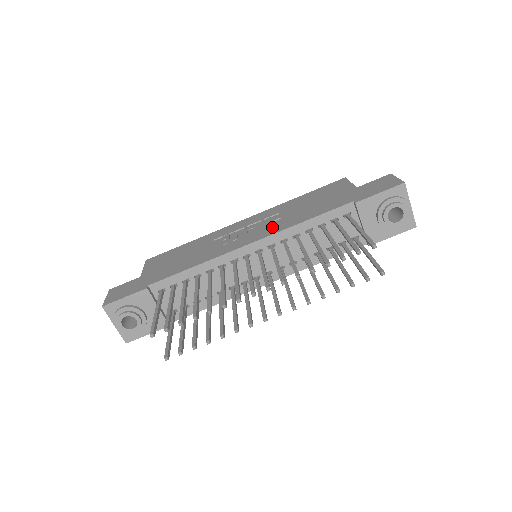
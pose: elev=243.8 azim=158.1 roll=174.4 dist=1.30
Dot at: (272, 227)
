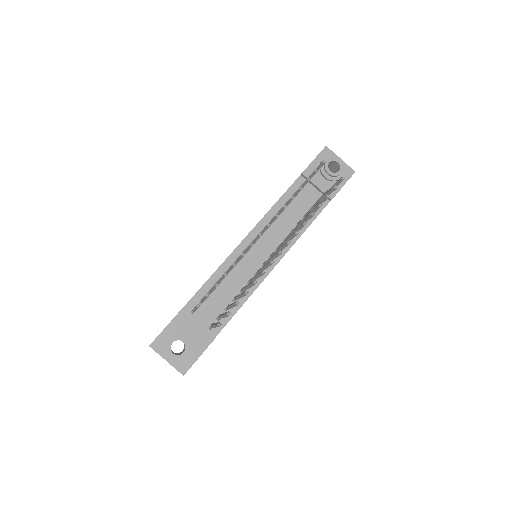
Dot at: occluded
